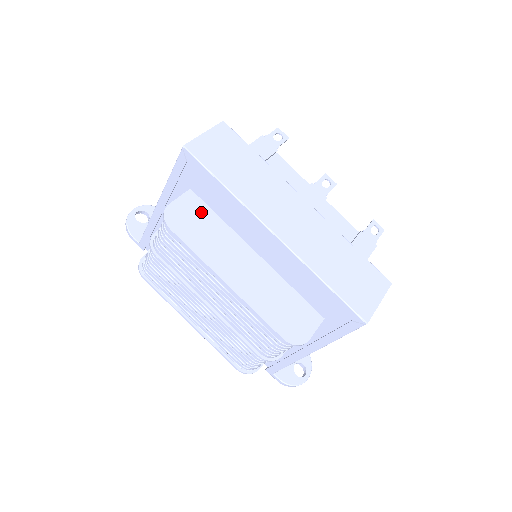
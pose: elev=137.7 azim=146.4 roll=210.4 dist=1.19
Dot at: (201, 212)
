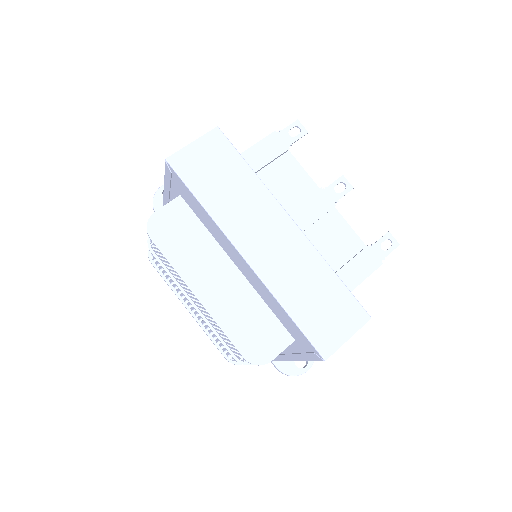
Dot at: (186, 221)
